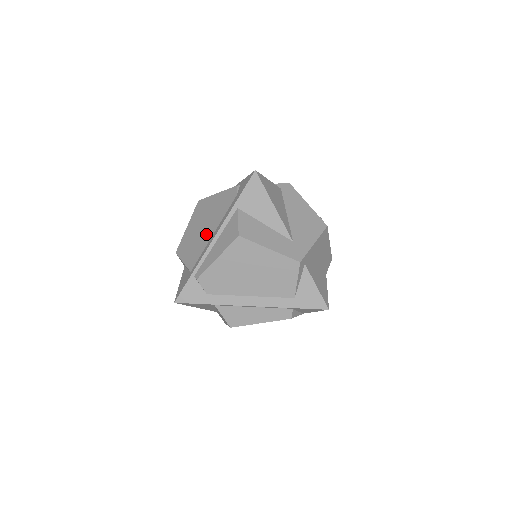
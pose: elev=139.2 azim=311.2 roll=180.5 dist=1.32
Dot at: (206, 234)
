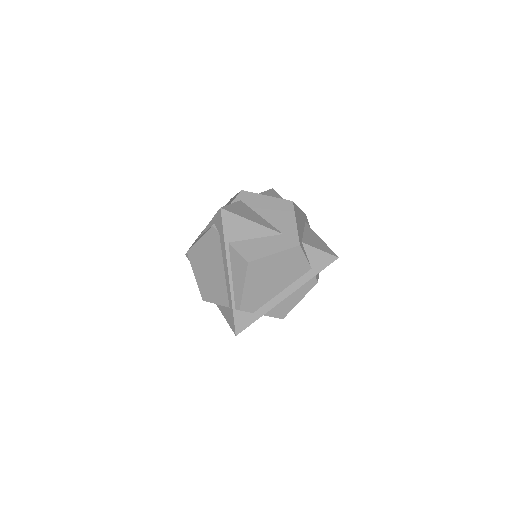
Dot at: (218, 274)
